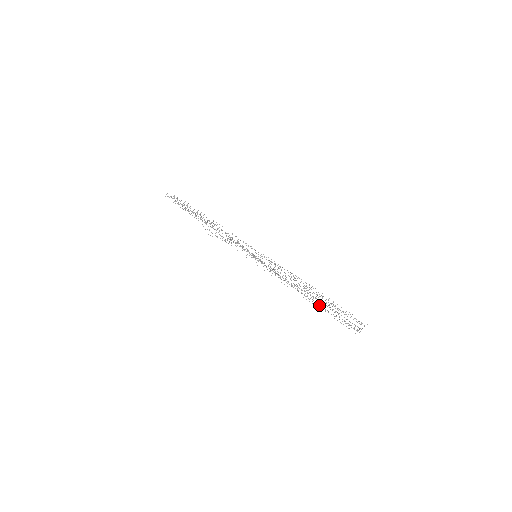
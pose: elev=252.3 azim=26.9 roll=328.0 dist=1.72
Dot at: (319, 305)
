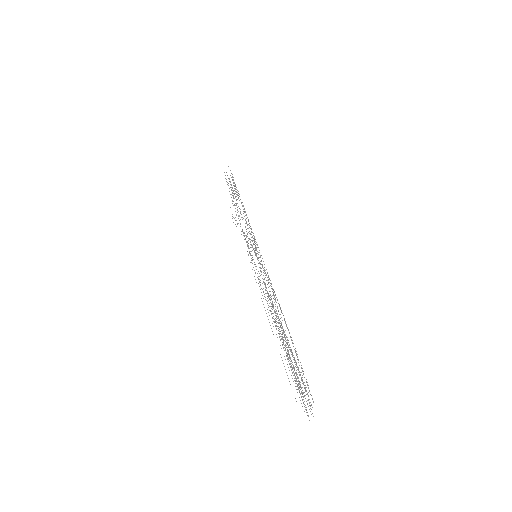
Dot at: occluded
